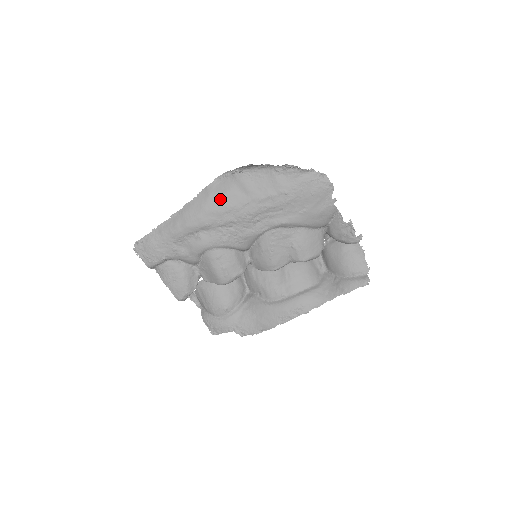
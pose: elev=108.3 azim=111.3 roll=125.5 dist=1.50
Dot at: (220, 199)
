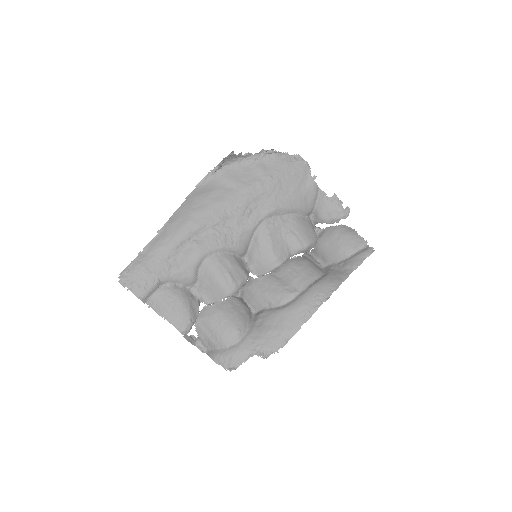
Dot at: (208, 198)
